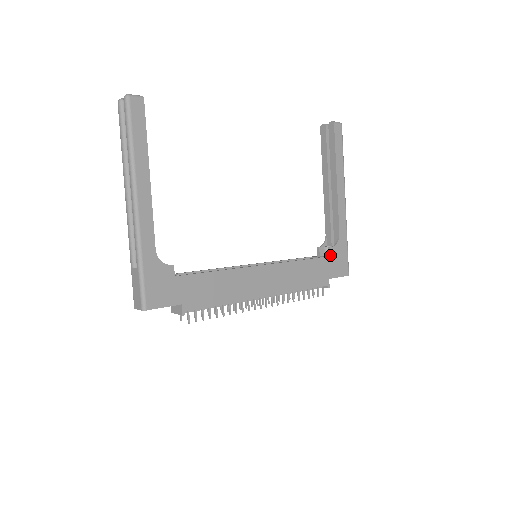
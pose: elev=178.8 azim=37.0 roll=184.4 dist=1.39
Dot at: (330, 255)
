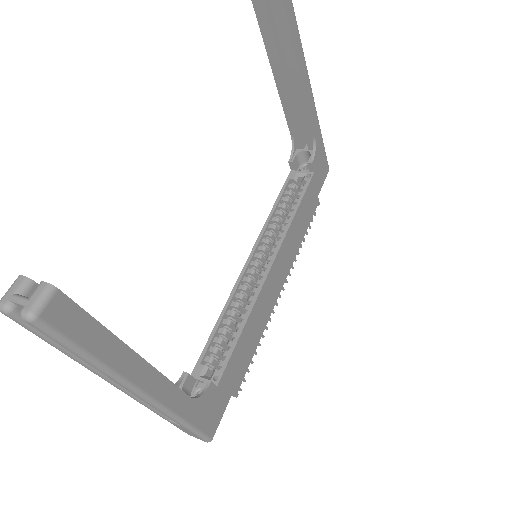
Dot at: (313, 171)
